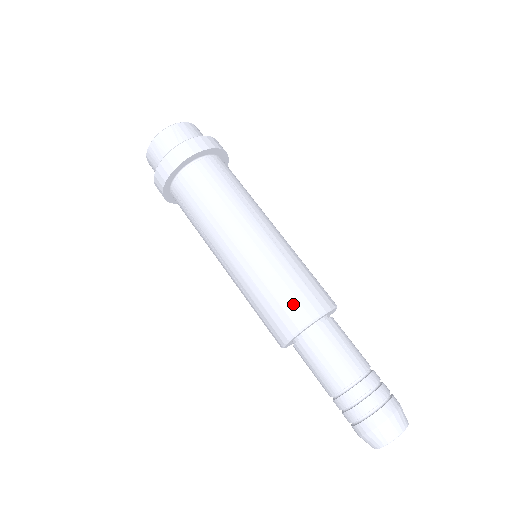
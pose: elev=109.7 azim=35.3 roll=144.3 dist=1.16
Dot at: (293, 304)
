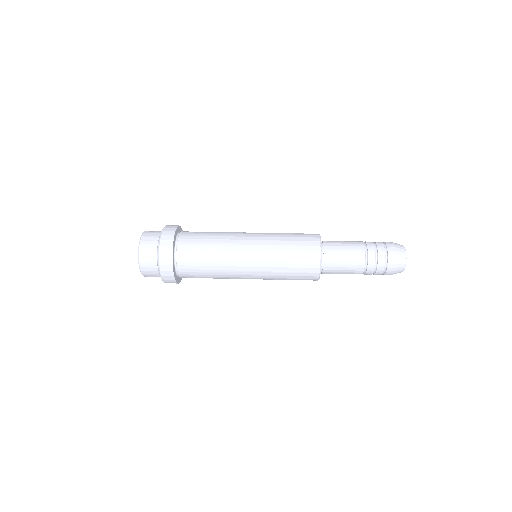
Dot at: (303, 234)
